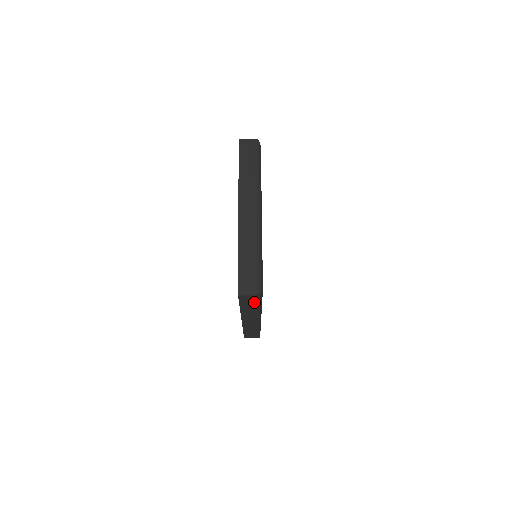
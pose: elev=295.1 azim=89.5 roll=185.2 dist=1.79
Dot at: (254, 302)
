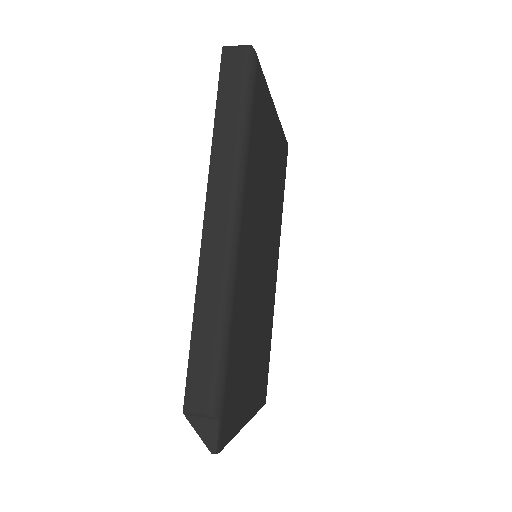
Dot at: (240, 83)
